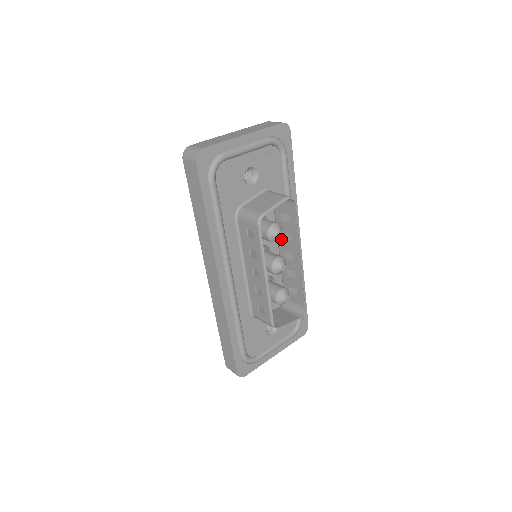
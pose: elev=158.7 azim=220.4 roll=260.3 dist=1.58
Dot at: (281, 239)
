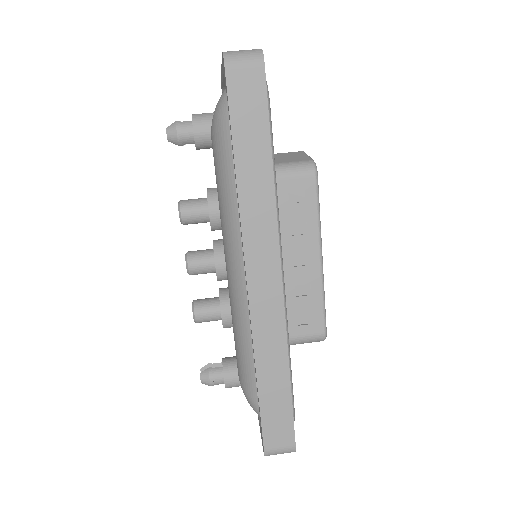
Dot at: occluded
